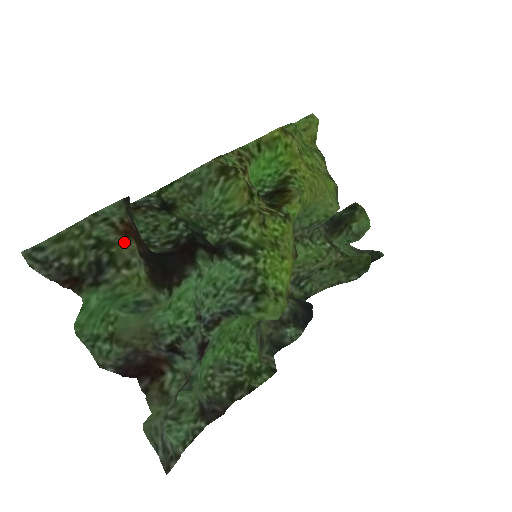
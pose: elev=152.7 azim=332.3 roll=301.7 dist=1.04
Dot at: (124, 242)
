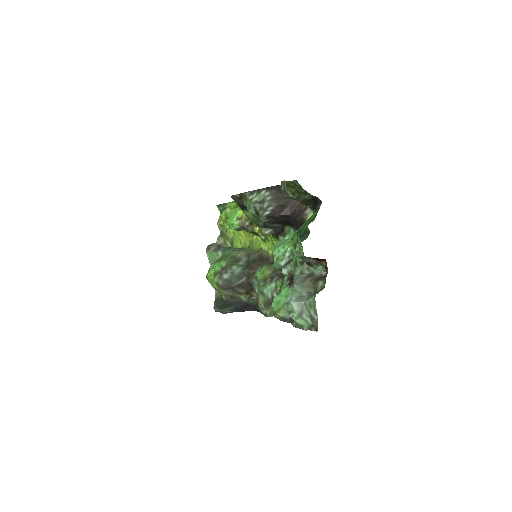
Dot at: occluded
